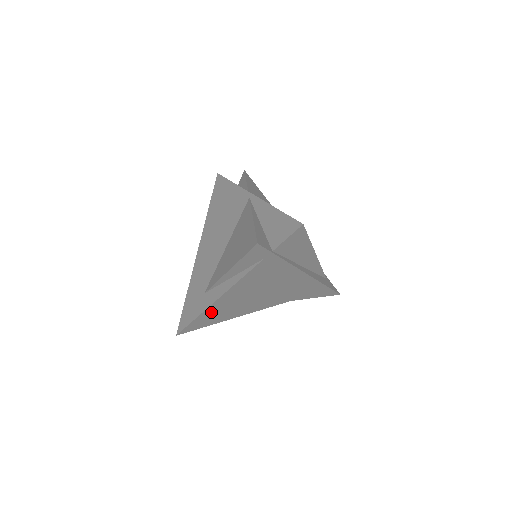
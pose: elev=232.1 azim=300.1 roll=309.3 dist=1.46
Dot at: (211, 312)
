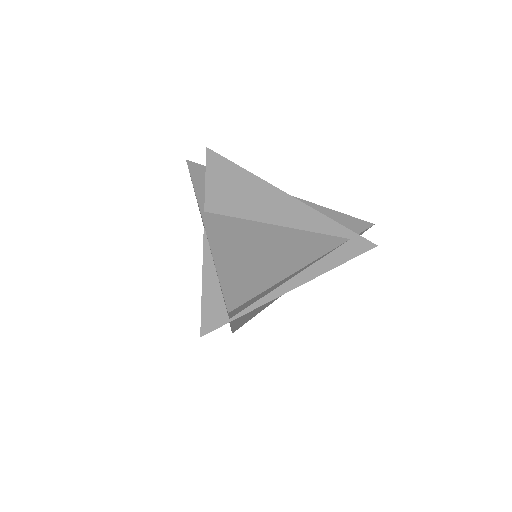
Dot at: (241, 323)
